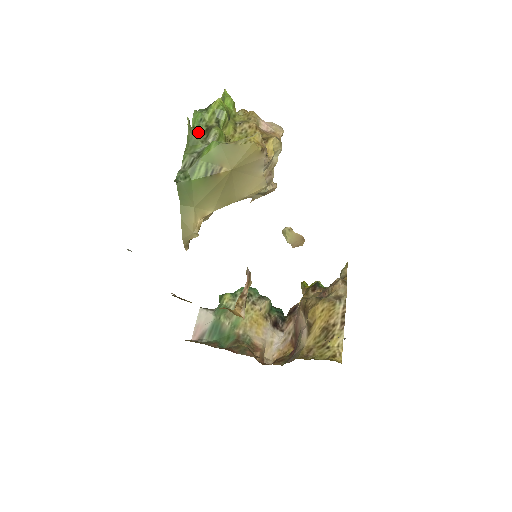
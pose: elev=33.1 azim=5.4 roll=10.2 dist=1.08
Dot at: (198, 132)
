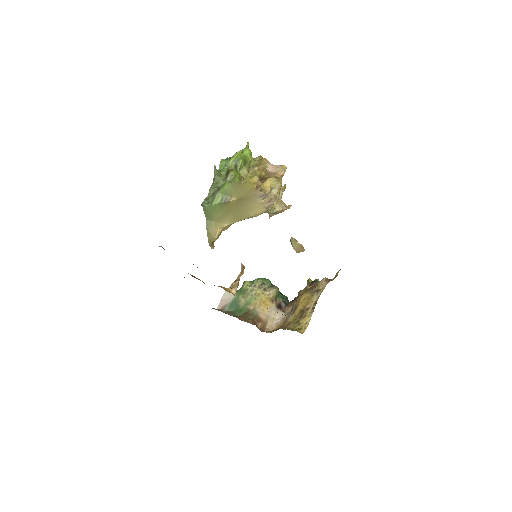
Dot at: (221, 174)
